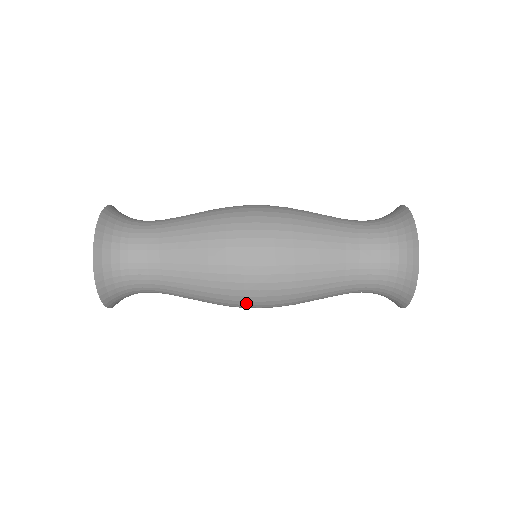
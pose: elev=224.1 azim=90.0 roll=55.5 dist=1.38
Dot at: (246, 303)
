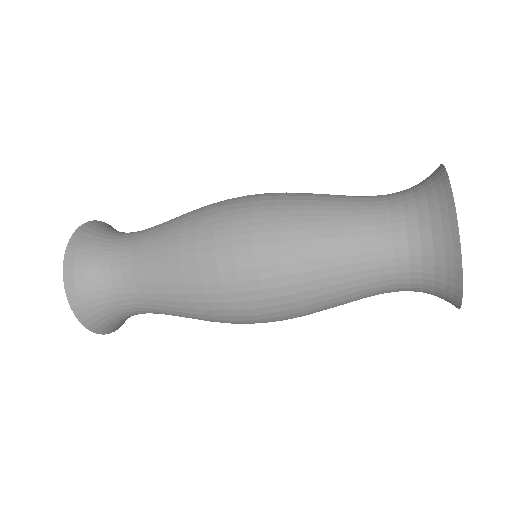
Dot at: occluded
